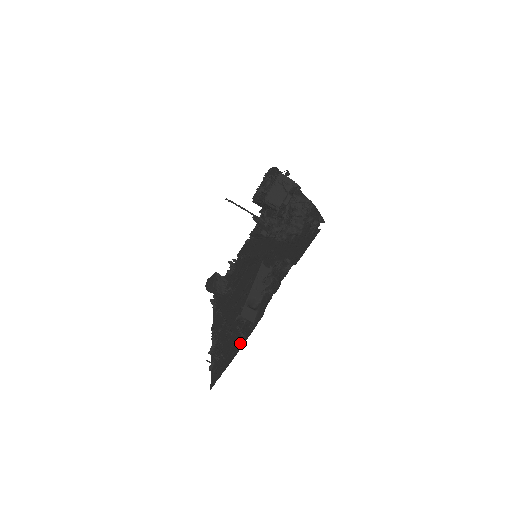
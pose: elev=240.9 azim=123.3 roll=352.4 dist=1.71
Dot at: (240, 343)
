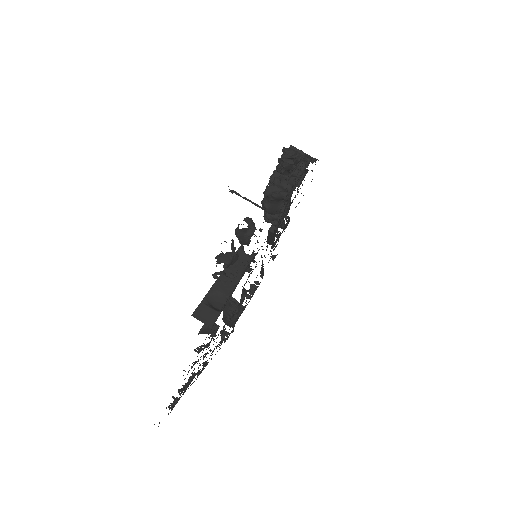
Dot at: occluded
